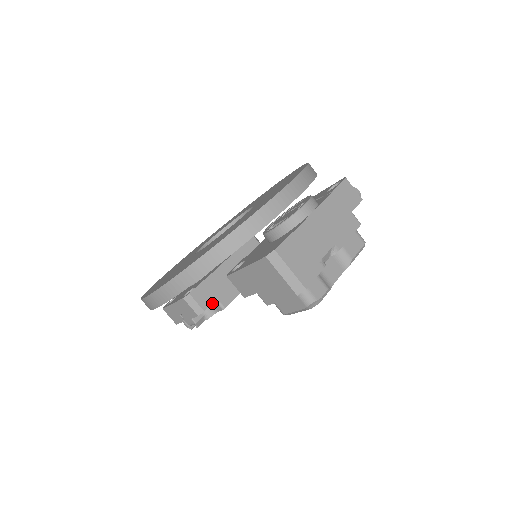
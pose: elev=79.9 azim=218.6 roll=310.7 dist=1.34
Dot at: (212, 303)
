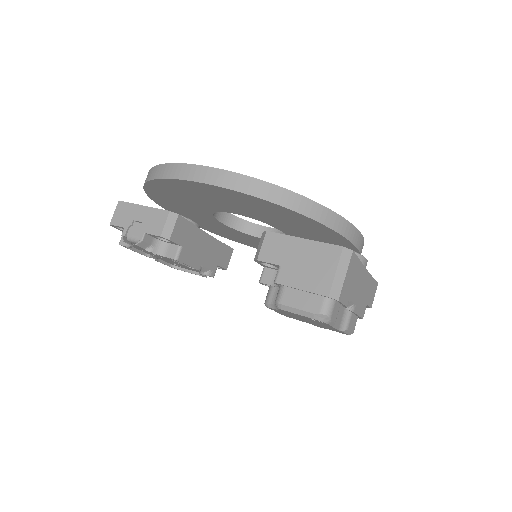
Dot at: (171, 245)
